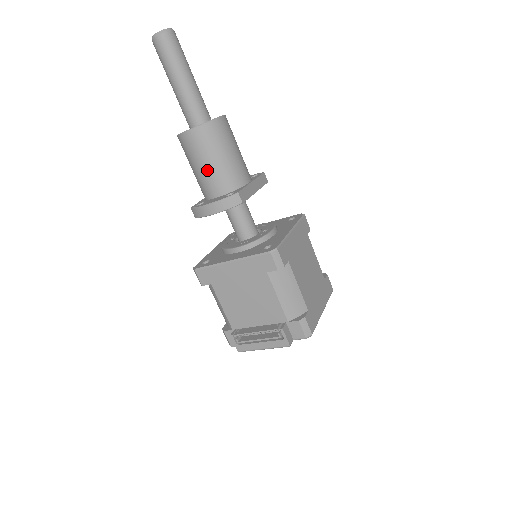
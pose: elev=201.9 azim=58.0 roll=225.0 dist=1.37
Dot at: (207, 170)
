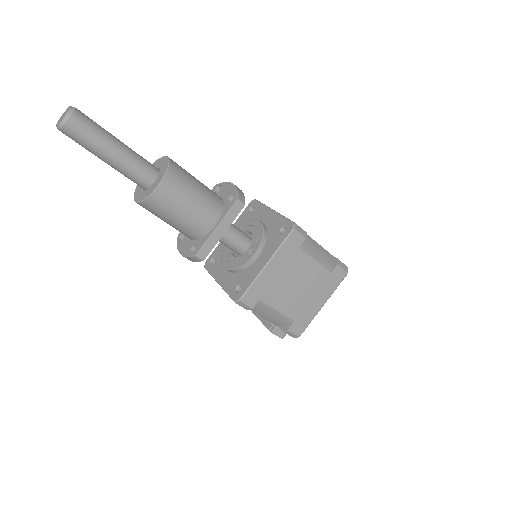
Dot at: occluded
